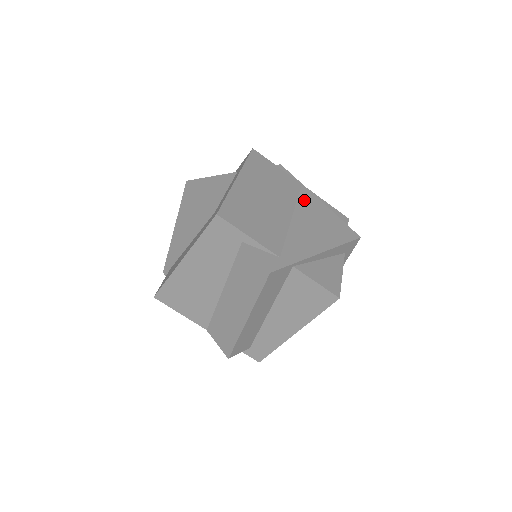
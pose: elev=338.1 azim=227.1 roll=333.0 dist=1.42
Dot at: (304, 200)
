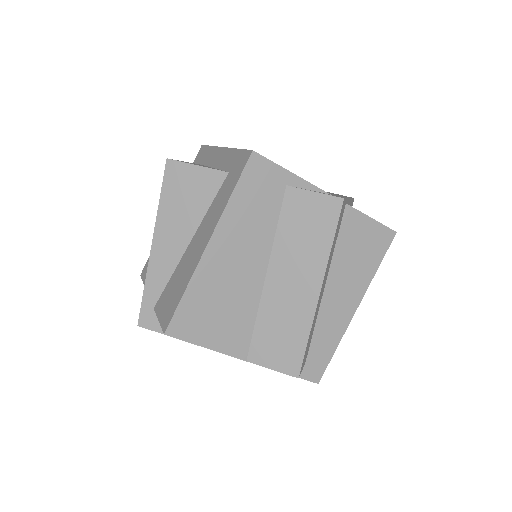
Dot at: occluded
